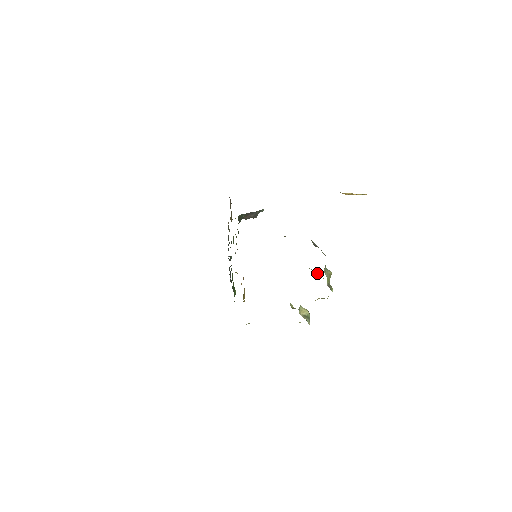
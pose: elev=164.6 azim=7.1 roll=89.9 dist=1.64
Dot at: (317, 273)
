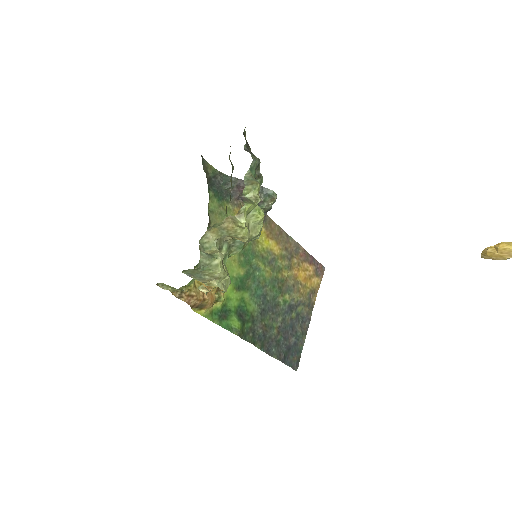
Dot at: (261, 209)
